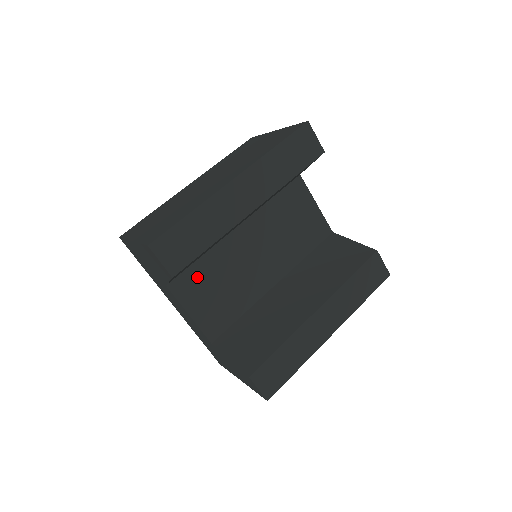
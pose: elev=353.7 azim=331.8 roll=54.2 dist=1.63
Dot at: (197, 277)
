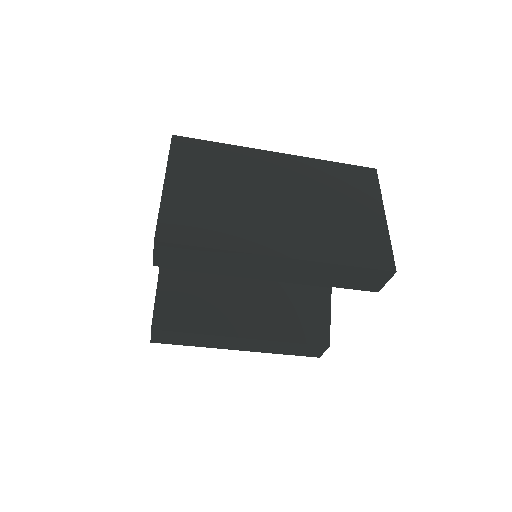
Dot at: occluded
